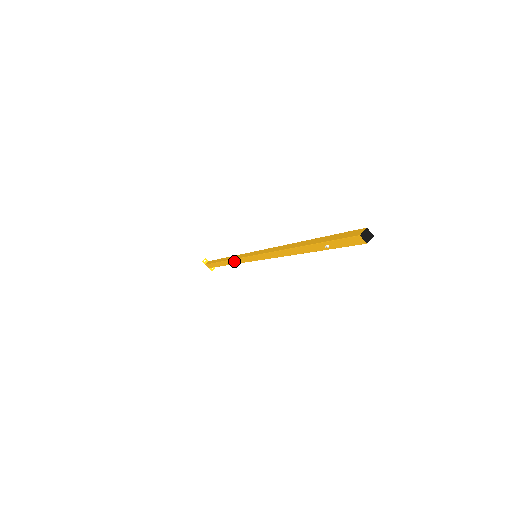
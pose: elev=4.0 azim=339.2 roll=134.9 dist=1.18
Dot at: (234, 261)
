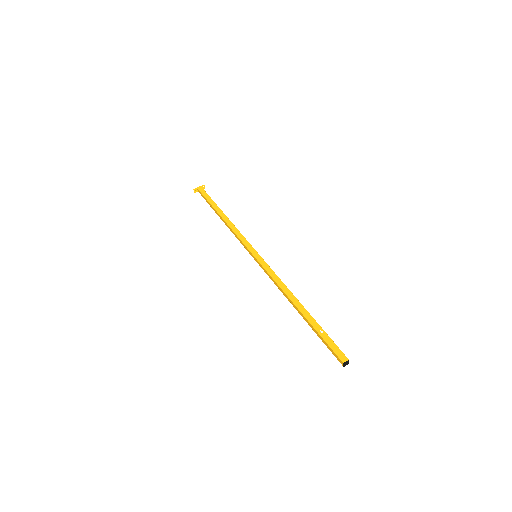
Dot at: occluded
